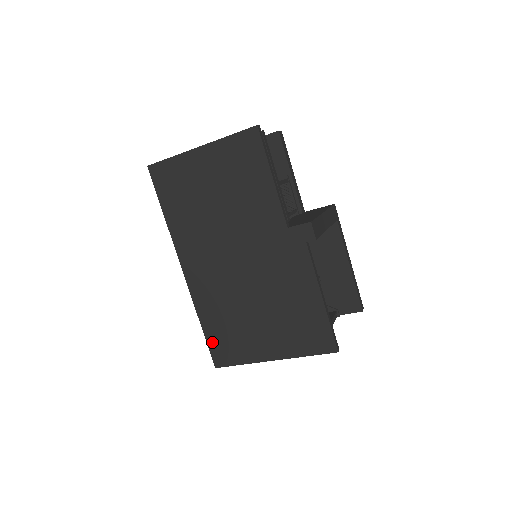
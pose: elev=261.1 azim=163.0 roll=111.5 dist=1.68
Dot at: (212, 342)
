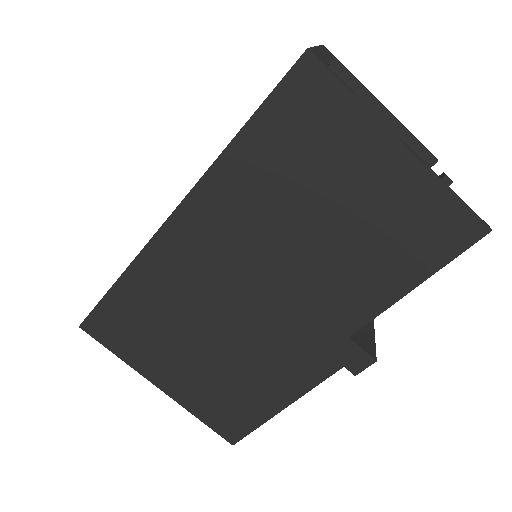
Dot at: (108, 307)
